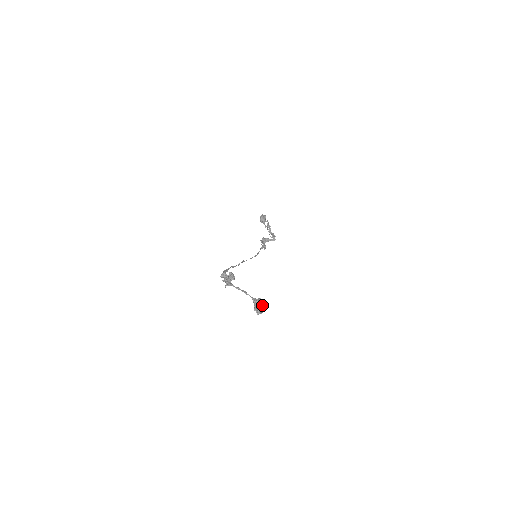
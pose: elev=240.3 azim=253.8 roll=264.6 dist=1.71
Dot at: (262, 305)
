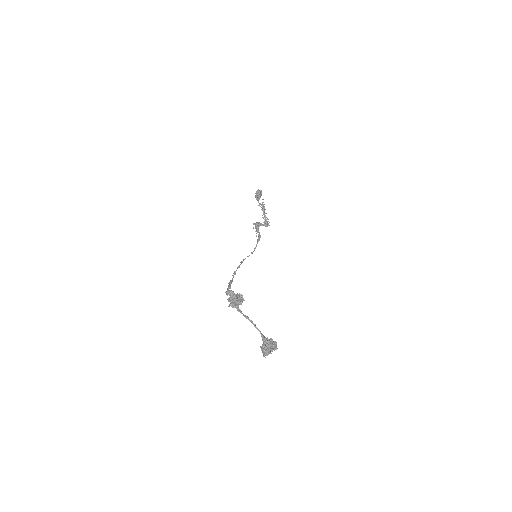
Dot at: occluded
